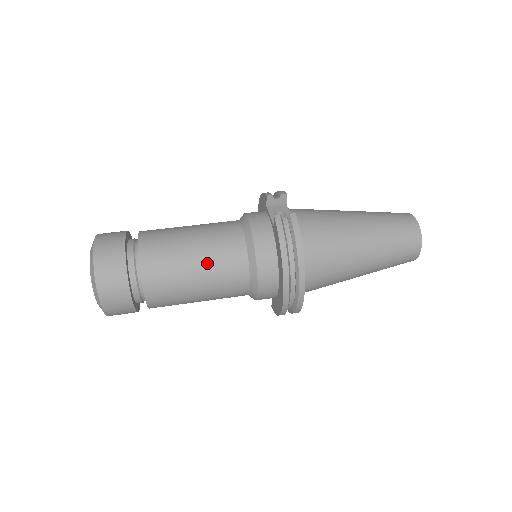
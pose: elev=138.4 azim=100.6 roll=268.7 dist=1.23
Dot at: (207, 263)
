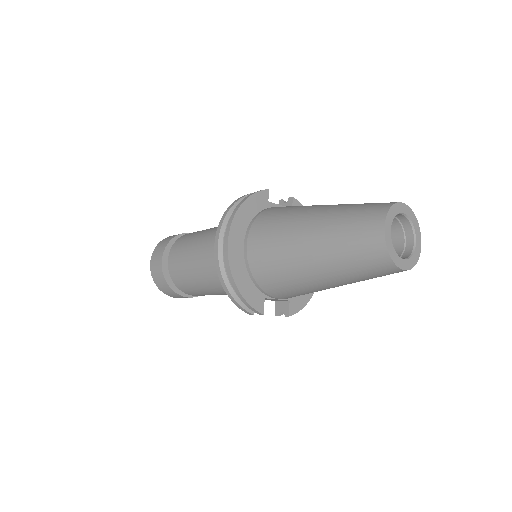
Dot at: (205, 234)
